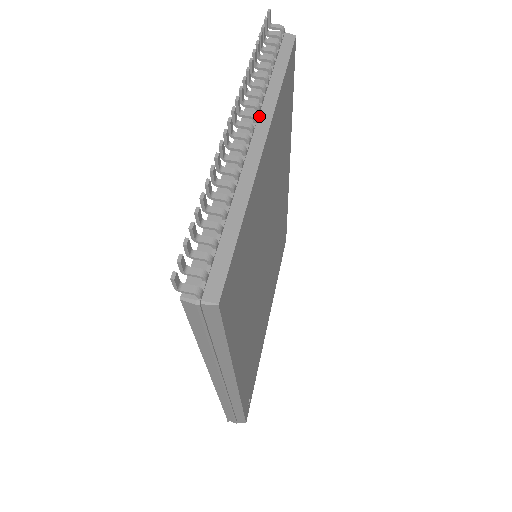
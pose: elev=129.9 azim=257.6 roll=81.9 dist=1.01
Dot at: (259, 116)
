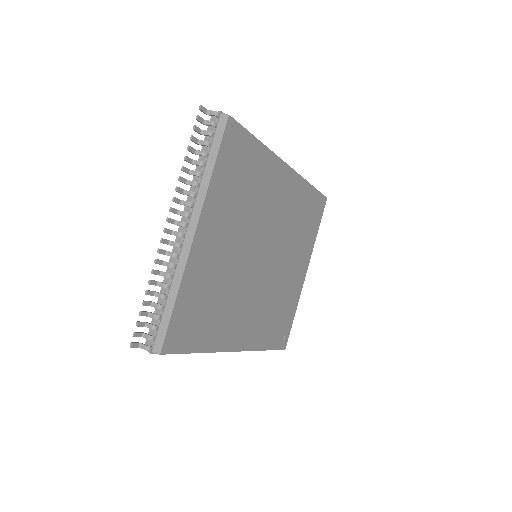
Dot at: (193, 210)
